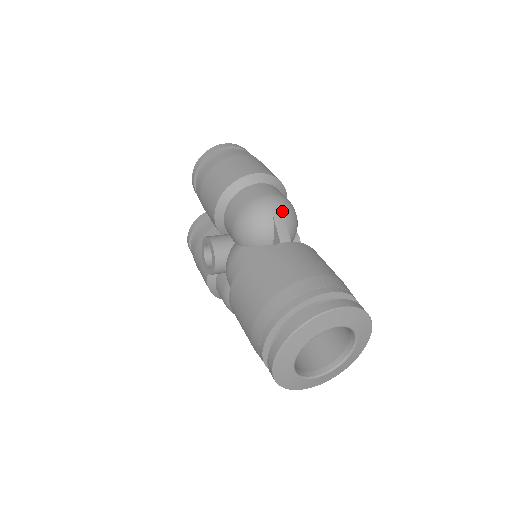
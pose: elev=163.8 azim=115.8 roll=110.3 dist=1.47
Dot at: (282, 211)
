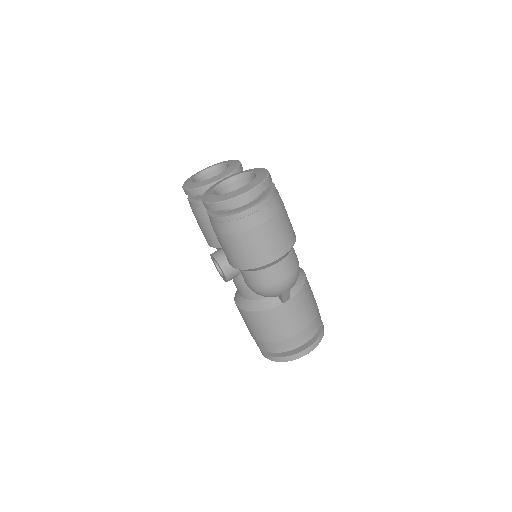
Dot at: (290, 288)
